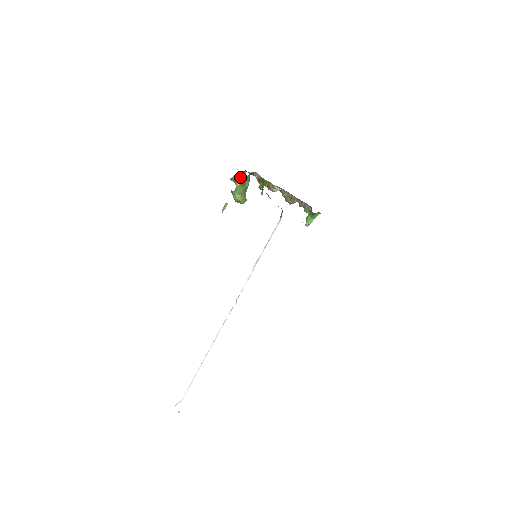
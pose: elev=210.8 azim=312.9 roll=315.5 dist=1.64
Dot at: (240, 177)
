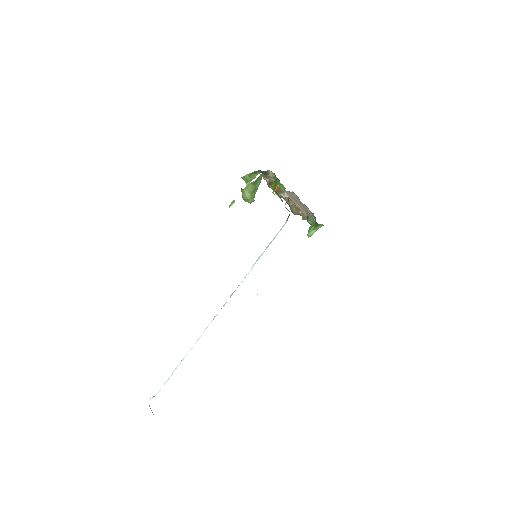
Dot at: (252, 177)
